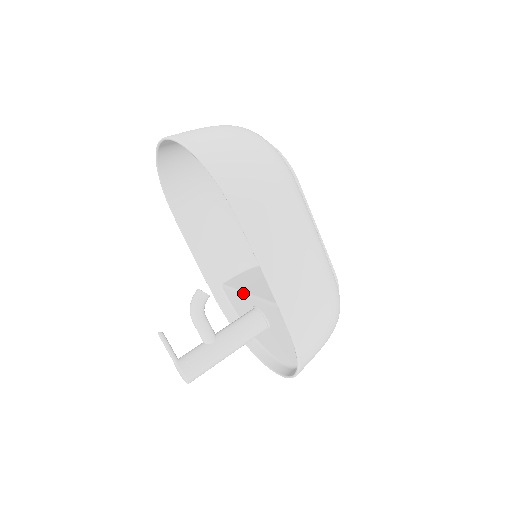
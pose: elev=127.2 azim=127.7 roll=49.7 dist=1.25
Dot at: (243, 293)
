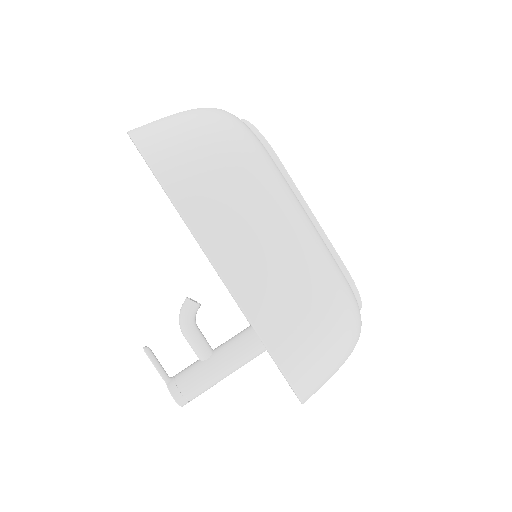
Dot at: occluded
